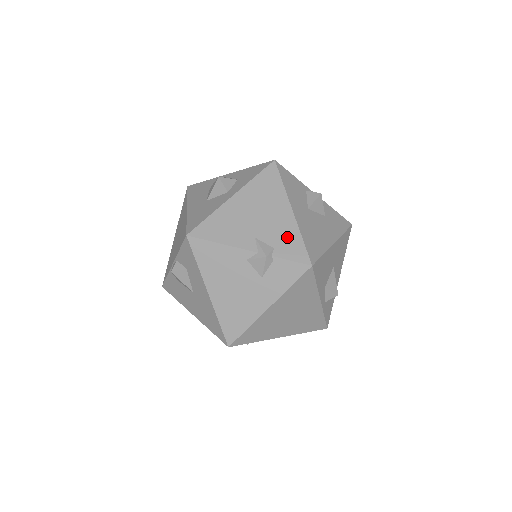
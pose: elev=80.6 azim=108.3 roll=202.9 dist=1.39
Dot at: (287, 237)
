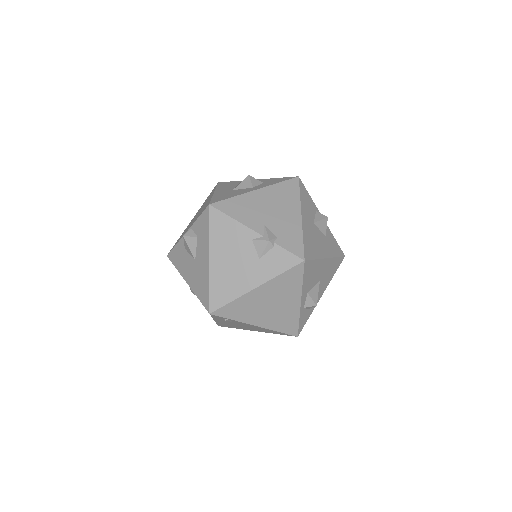
Dot at: (291, 233)
